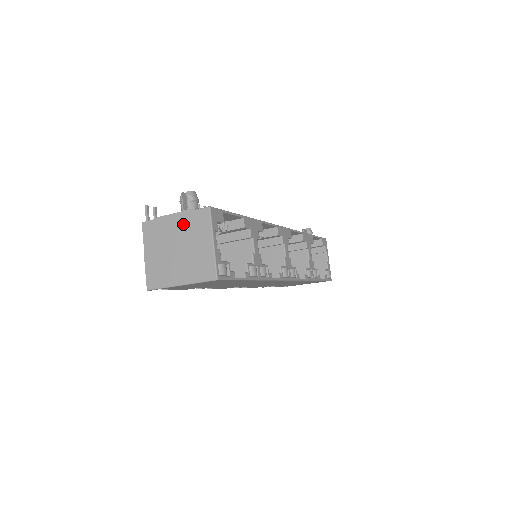
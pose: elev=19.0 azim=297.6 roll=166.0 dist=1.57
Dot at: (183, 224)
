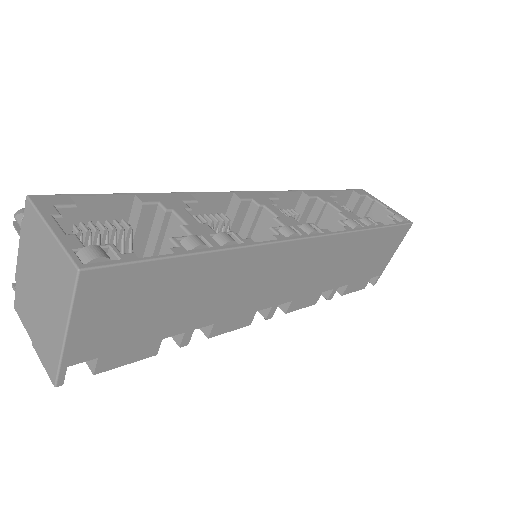
Dot at: (26, 253)
